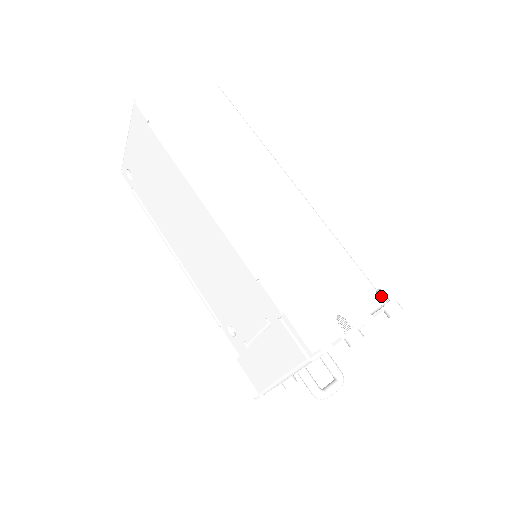
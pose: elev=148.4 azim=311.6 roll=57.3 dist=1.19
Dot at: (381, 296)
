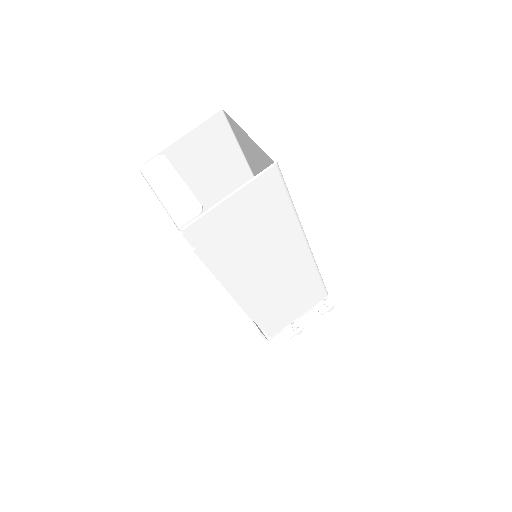
Dot at: (325, 304)
